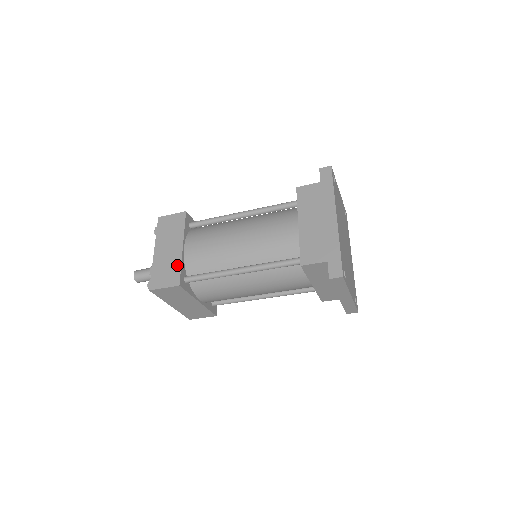
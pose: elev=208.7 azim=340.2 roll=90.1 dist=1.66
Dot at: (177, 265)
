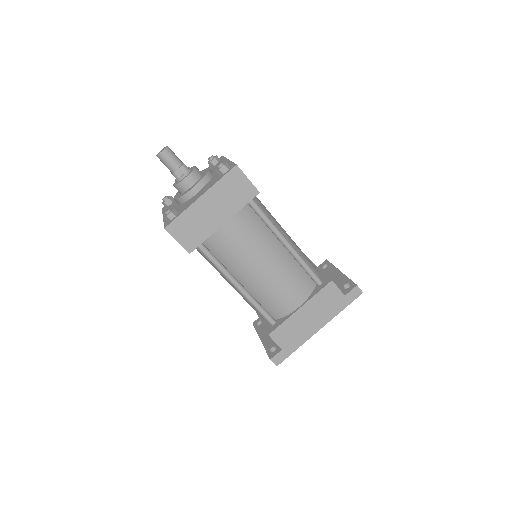
Dot at: (205, 235)
